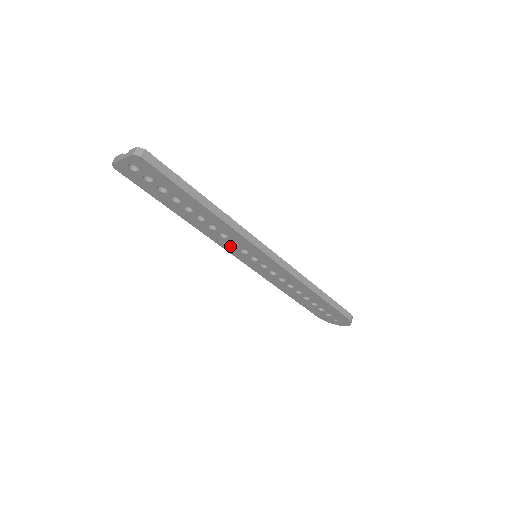
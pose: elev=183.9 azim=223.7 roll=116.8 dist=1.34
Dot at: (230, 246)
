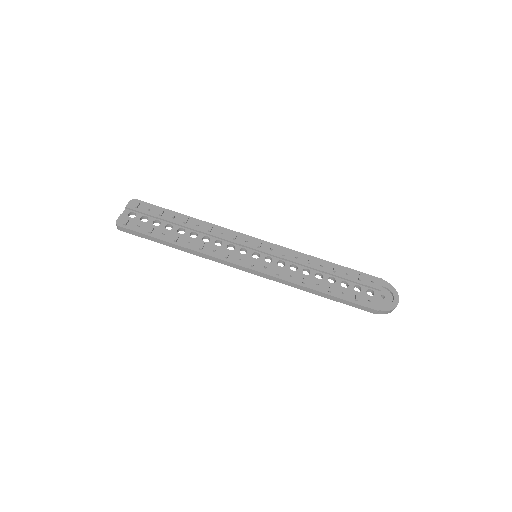
Dot at: (236, 244)
